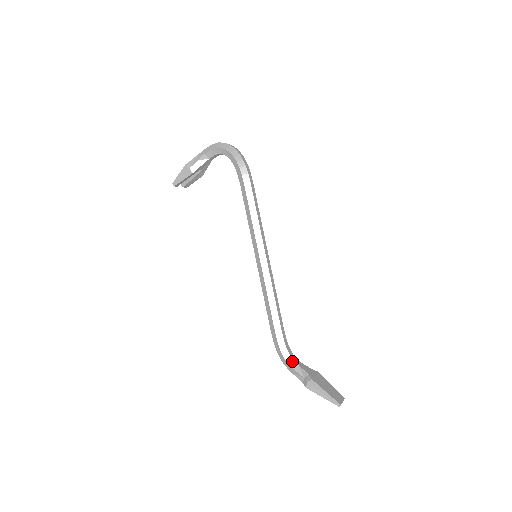
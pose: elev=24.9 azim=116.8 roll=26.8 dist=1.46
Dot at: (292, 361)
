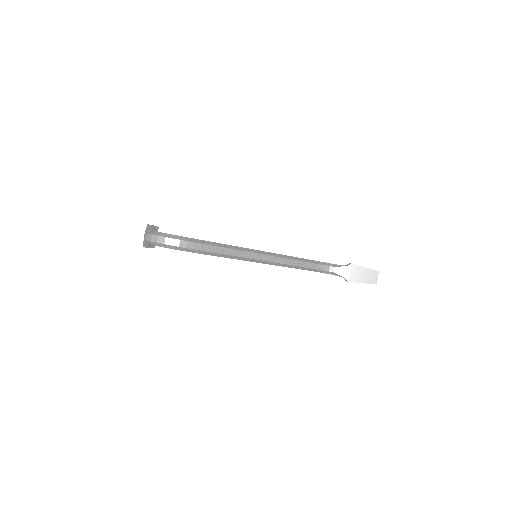
Dot at: (329, 272)
